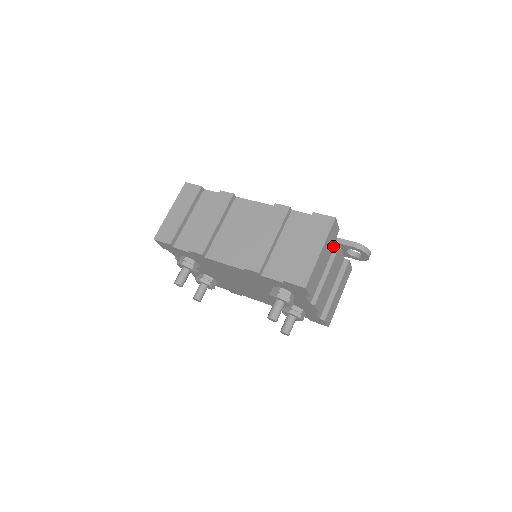
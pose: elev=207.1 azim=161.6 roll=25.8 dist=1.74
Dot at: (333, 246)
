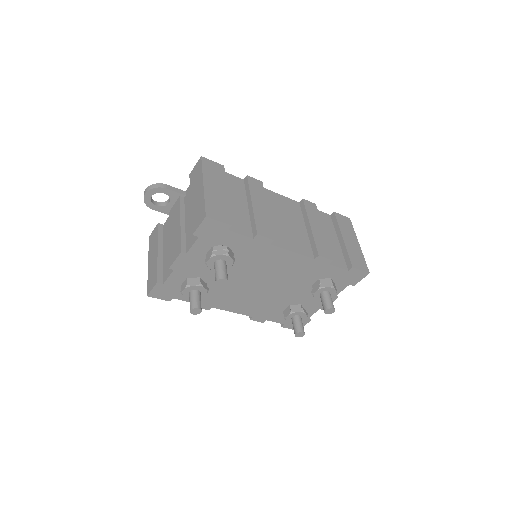
Dot at: occluded
